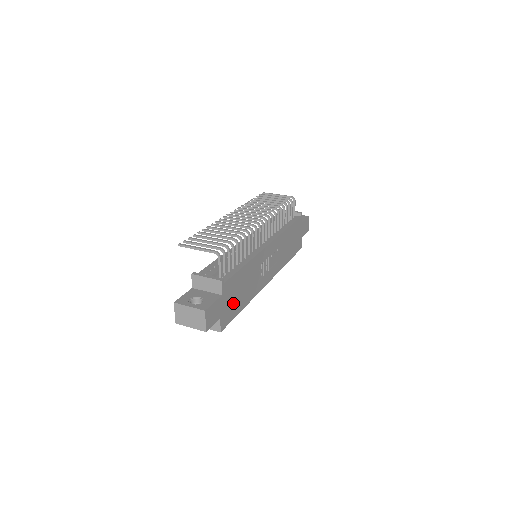
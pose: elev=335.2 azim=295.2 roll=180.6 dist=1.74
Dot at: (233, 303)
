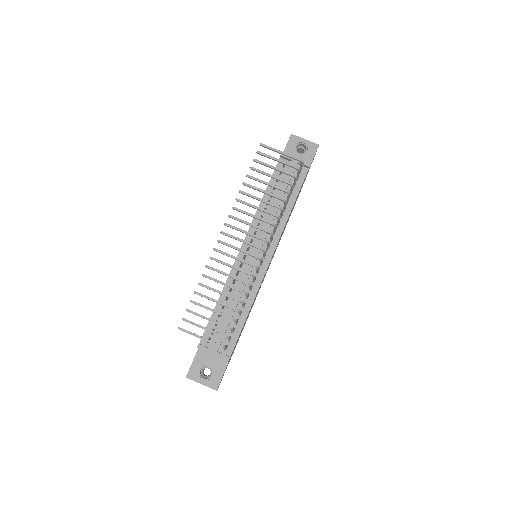
Dot at: occluded
